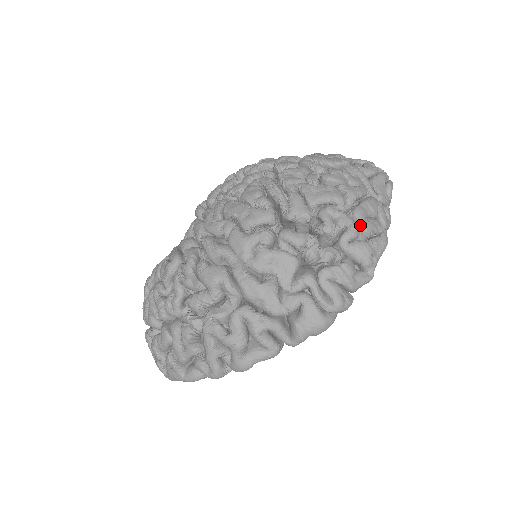
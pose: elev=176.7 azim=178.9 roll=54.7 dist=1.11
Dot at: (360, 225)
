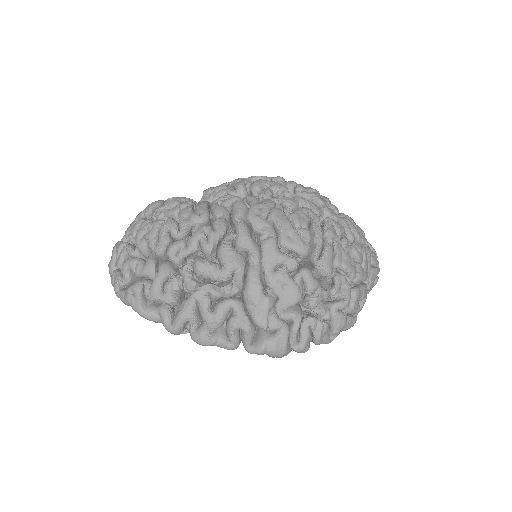
Dot at: (352, 303)
